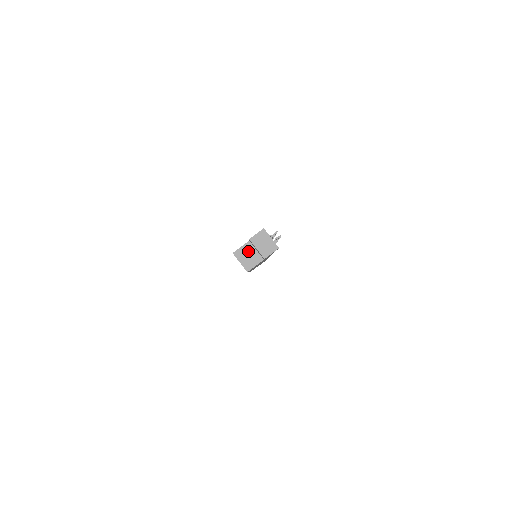
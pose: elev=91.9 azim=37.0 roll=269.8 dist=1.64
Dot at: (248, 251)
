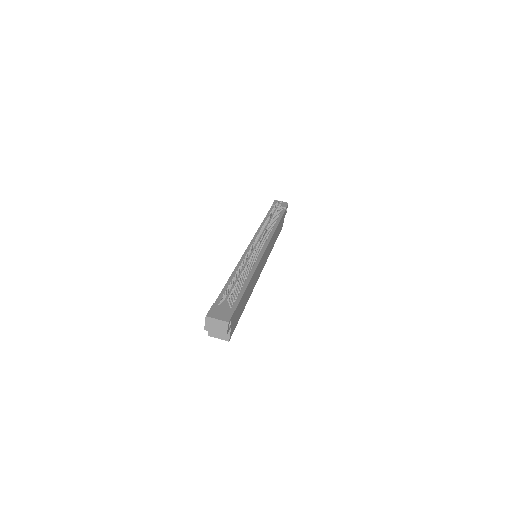
Dot at: occluded
